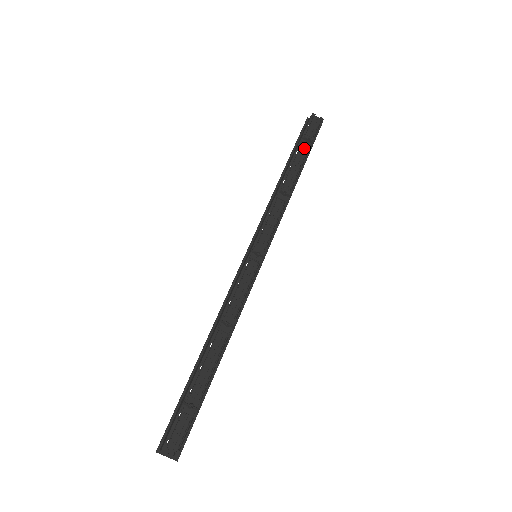
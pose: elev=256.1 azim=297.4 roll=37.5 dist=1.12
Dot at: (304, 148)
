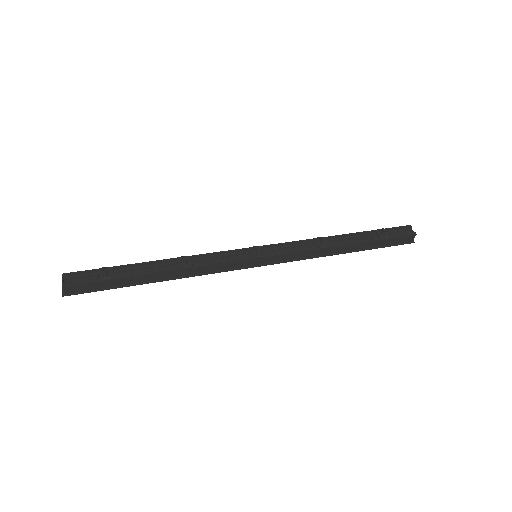
Dot at: (376, 237)
